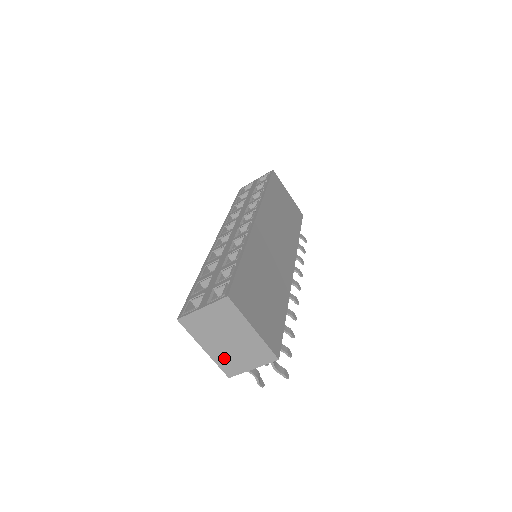
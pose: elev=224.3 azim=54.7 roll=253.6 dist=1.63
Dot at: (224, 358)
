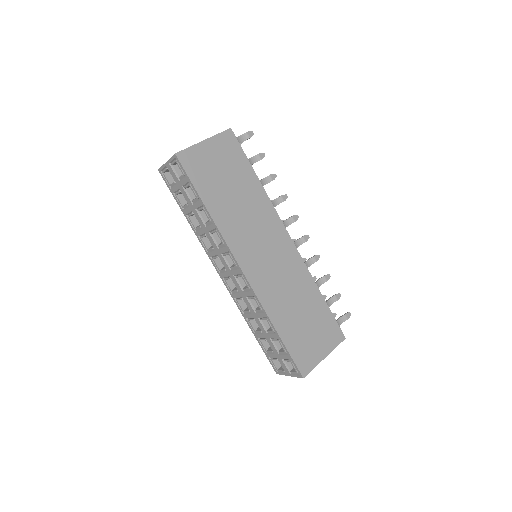
Dot at: occluded
